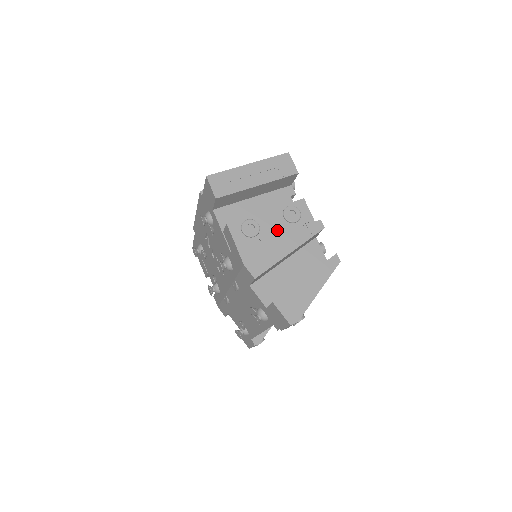
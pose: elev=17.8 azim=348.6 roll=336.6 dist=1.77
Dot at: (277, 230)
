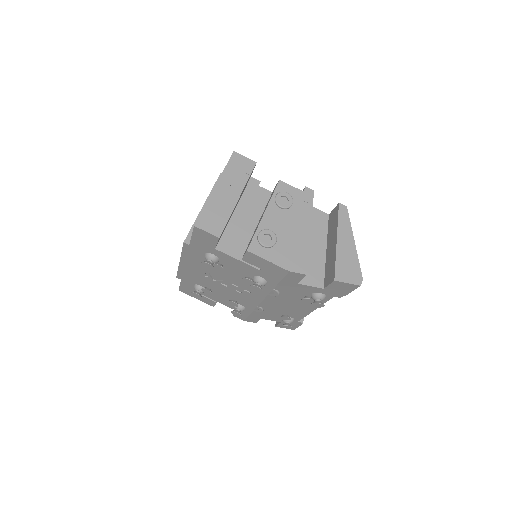
Dot at: (286, 222)
